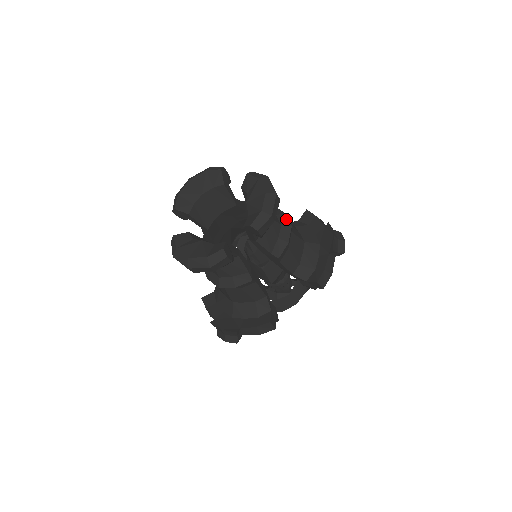
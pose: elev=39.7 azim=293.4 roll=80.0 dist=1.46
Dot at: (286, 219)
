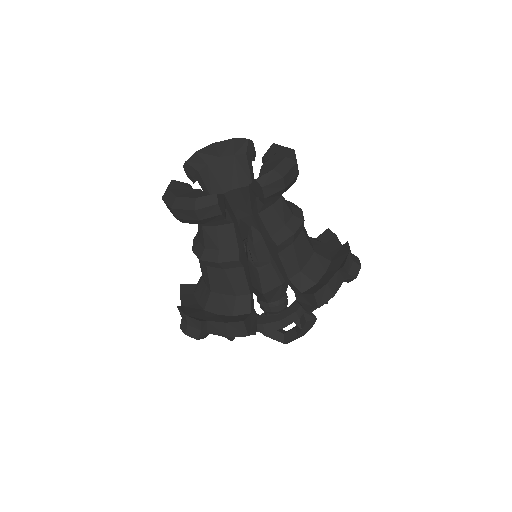
Dot at: (301, 213)
